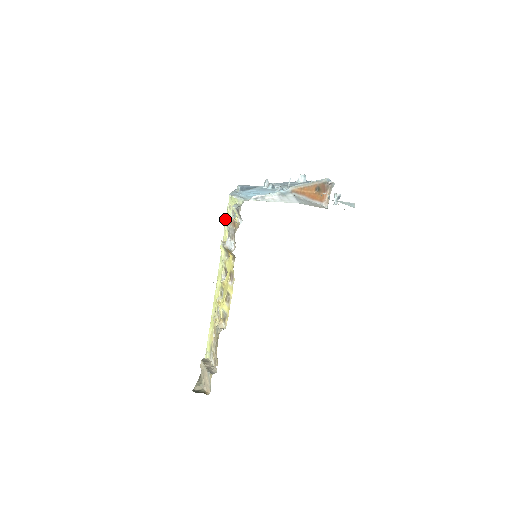
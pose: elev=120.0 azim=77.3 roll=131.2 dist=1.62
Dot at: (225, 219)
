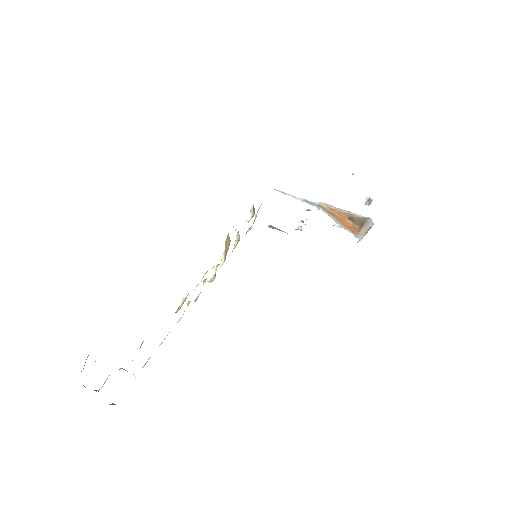
Dot at: occluded
